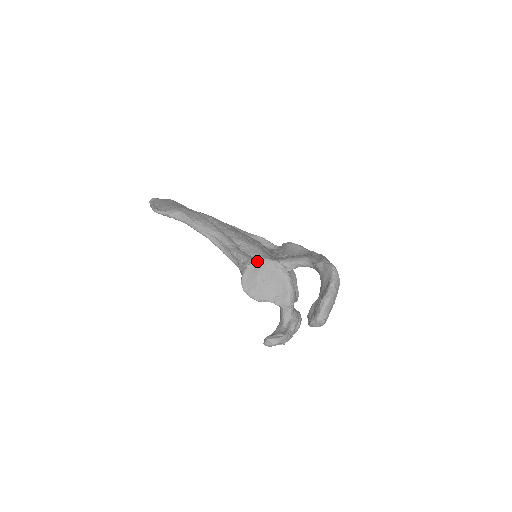
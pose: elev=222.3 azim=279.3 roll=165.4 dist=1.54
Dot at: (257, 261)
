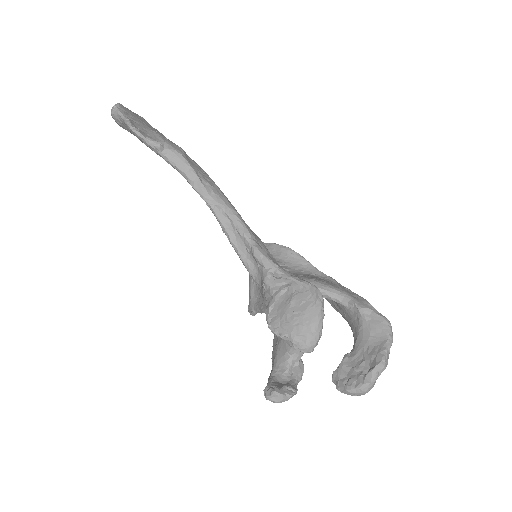
Dot at: (301, 283)
